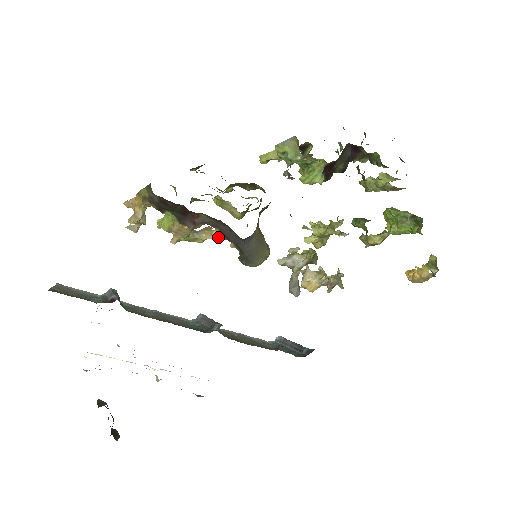
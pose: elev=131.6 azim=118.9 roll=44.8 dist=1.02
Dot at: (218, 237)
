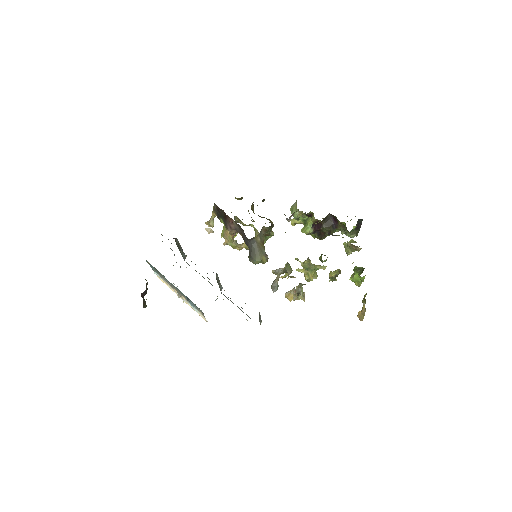
Dot at: (245, 246)
